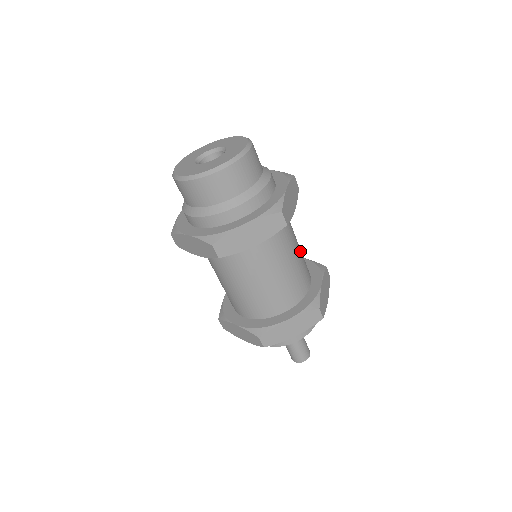
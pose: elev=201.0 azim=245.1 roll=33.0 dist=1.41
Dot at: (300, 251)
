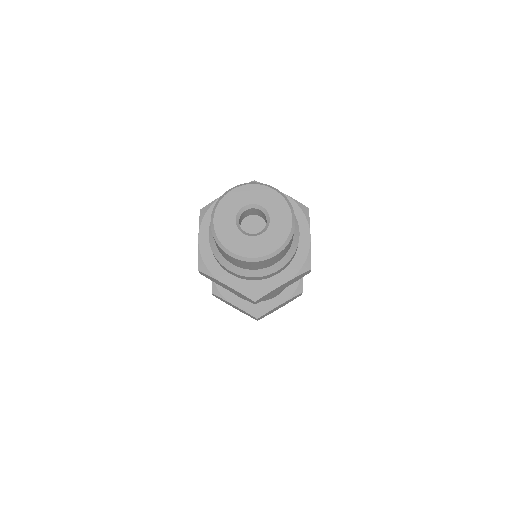
Dot at: occluded
